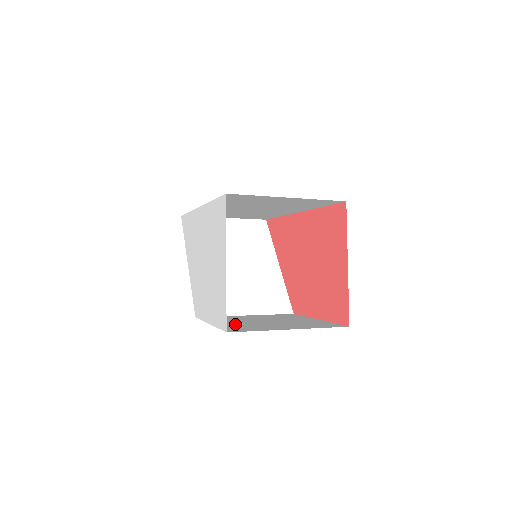
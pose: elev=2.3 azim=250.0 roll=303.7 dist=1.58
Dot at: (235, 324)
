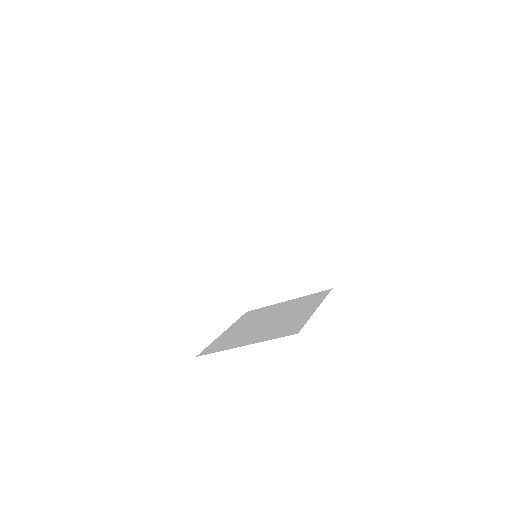
Dot at: (235, 332)
